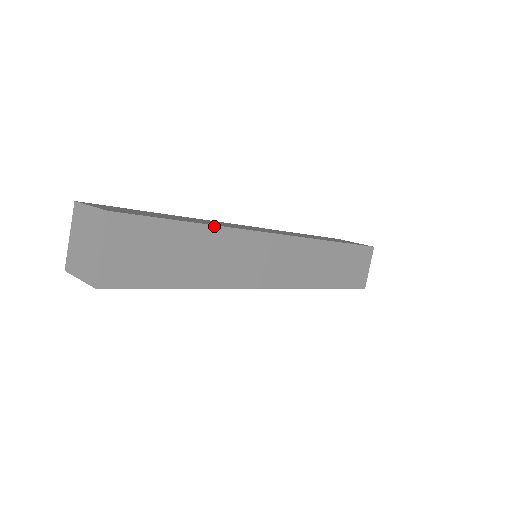
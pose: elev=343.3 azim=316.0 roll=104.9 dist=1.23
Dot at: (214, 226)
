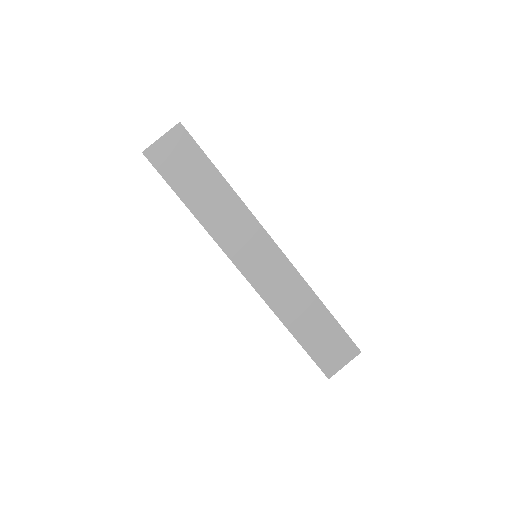
Dot at: occluded
